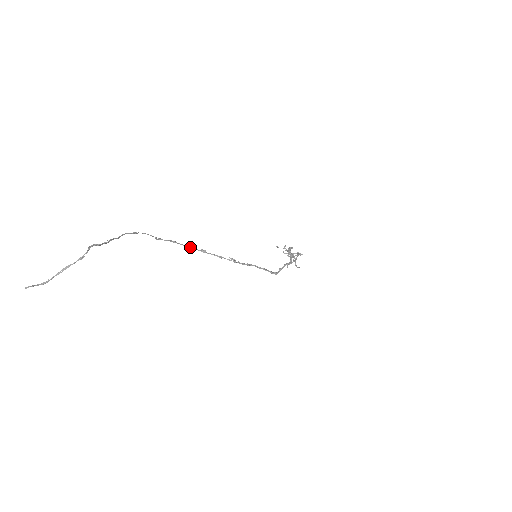
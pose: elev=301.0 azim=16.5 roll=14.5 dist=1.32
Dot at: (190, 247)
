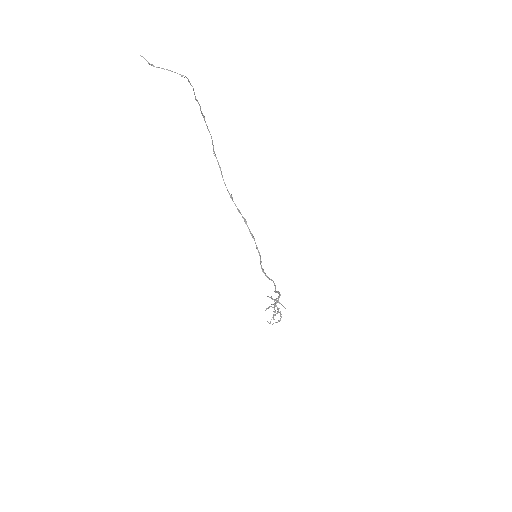
Dot at: occluded
